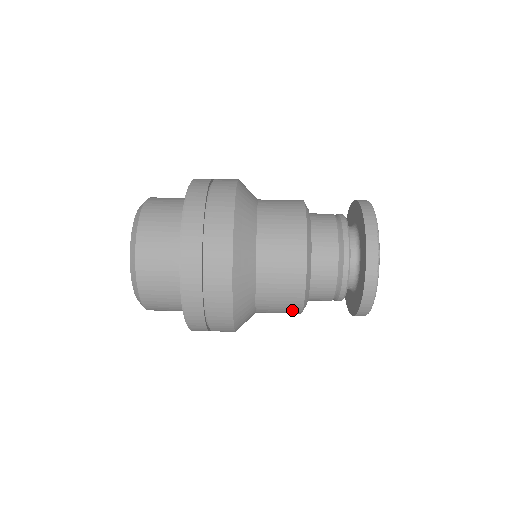
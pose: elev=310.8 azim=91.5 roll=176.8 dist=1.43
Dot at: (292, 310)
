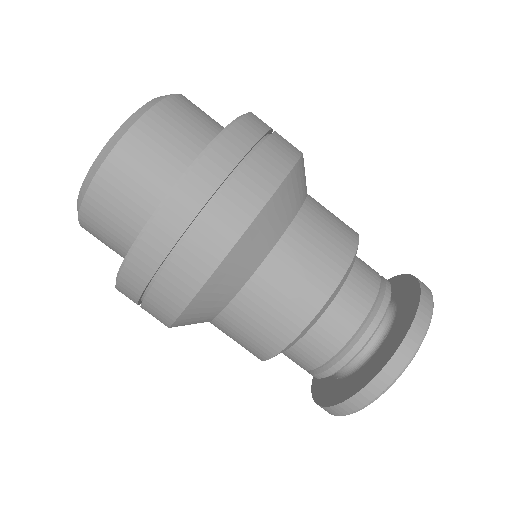
Dot at: occluded
